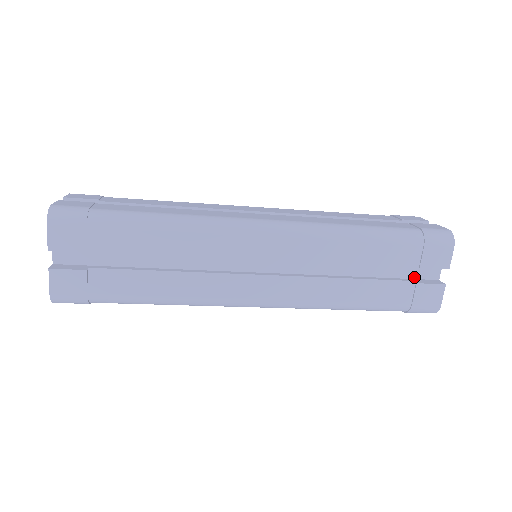
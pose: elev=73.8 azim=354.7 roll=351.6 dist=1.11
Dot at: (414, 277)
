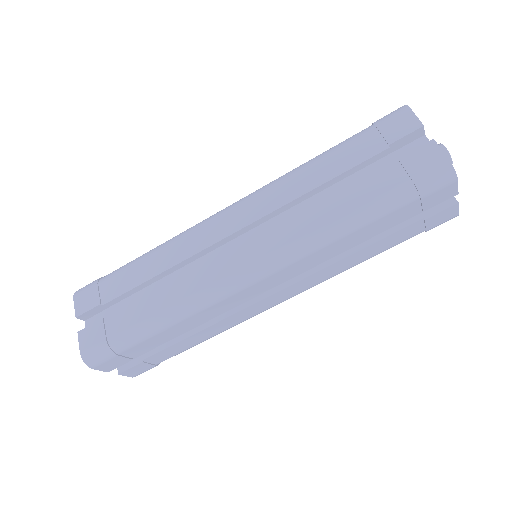
Dot at: occluded
